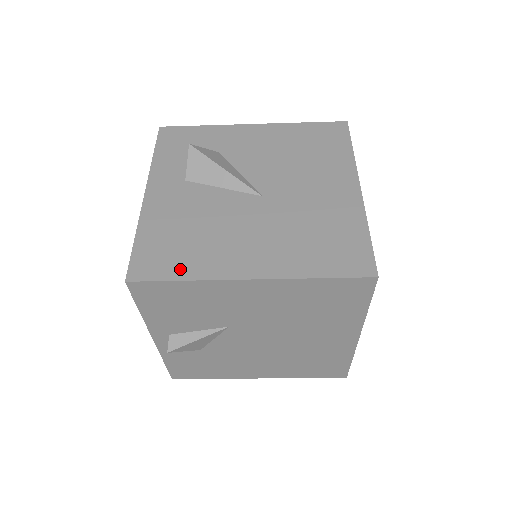
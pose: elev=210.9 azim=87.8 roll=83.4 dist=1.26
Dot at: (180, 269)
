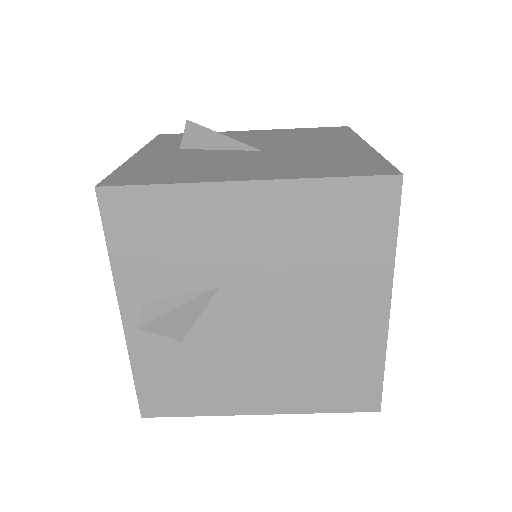
Dot at: (163, 179)
